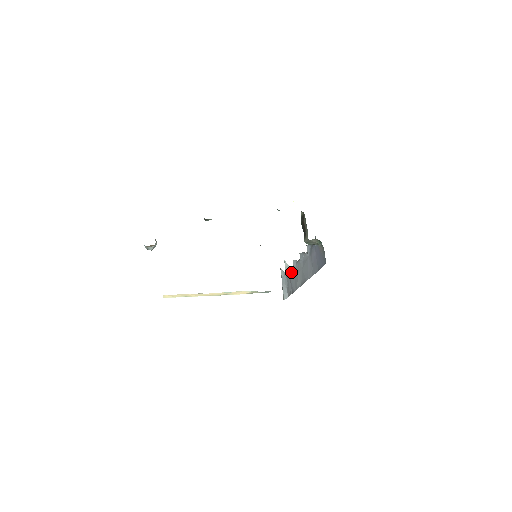
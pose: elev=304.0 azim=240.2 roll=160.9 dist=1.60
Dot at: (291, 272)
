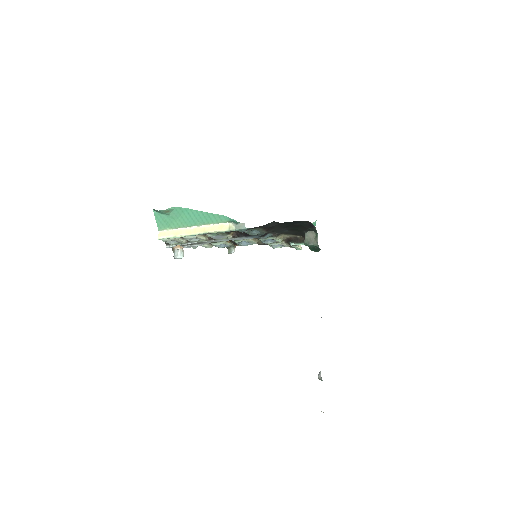
Dot at: occluded
